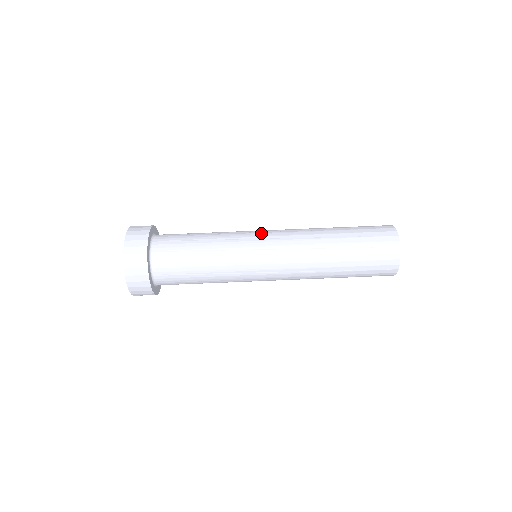
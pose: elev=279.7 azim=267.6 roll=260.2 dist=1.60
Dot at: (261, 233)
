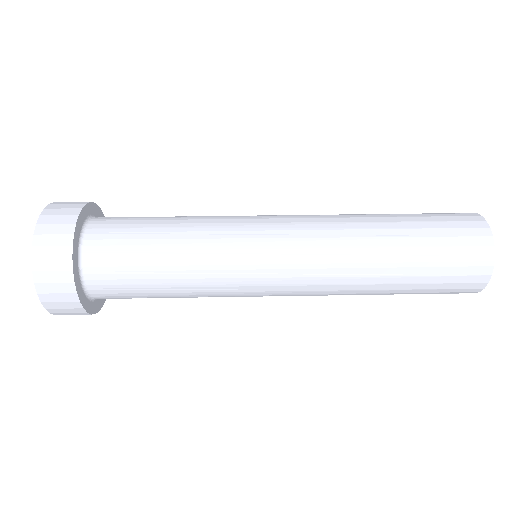
Dot at: (266, 223)
